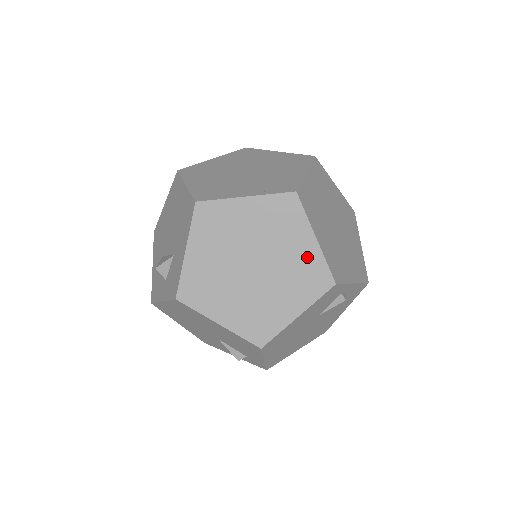
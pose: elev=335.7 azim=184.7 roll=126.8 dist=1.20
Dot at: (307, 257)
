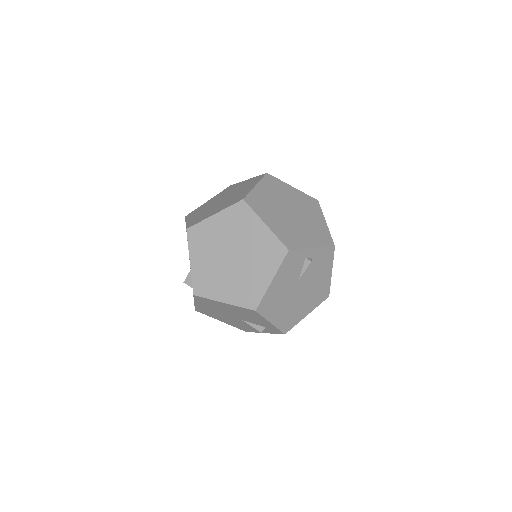
Dot at: (264, 239)
